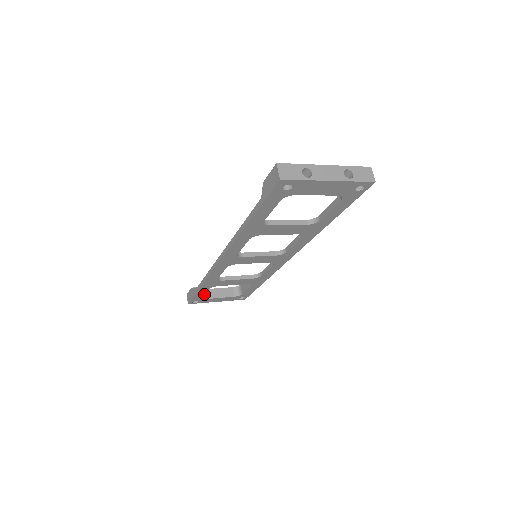
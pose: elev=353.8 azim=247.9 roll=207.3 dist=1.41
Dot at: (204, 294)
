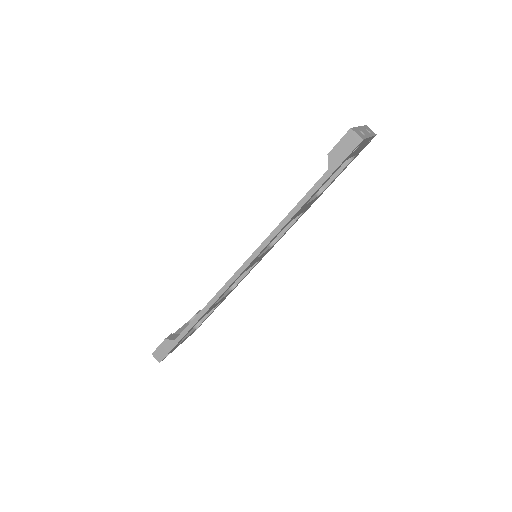
Dot at: occluded
